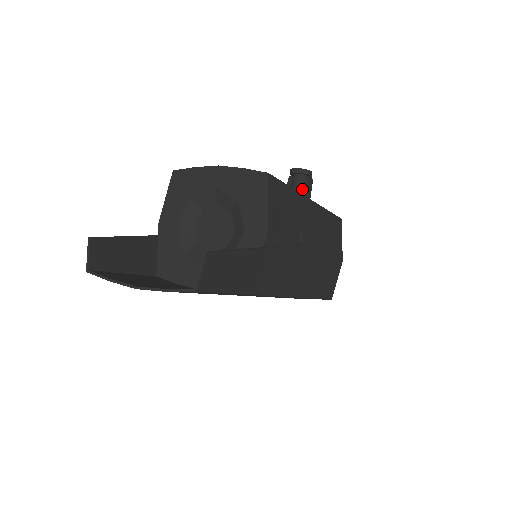
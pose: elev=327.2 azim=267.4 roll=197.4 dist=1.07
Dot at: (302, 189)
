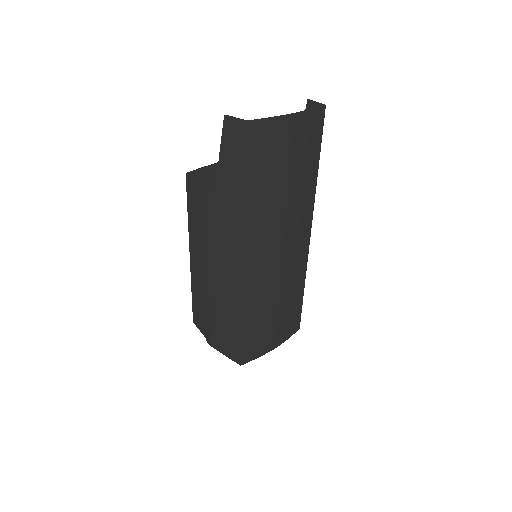
Dot at: occluded
